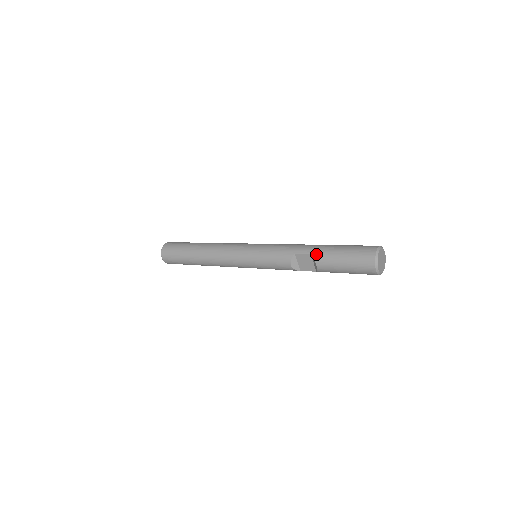
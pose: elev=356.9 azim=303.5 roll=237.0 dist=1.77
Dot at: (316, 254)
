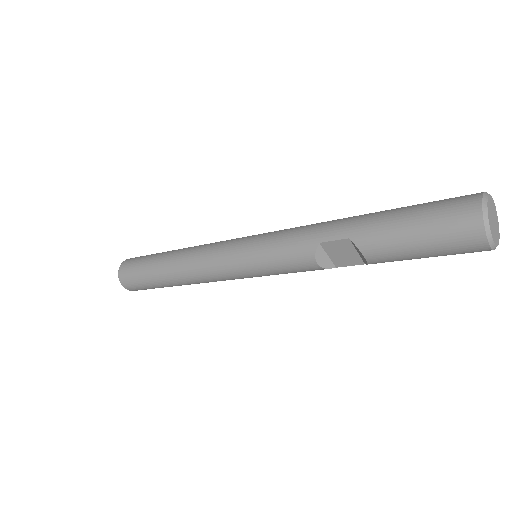
Dot at: (358, 236)
